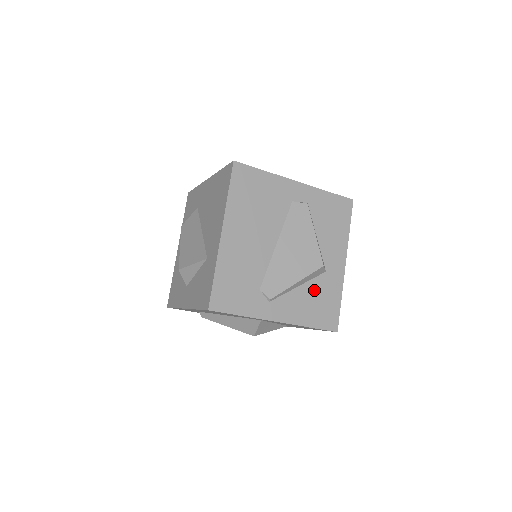
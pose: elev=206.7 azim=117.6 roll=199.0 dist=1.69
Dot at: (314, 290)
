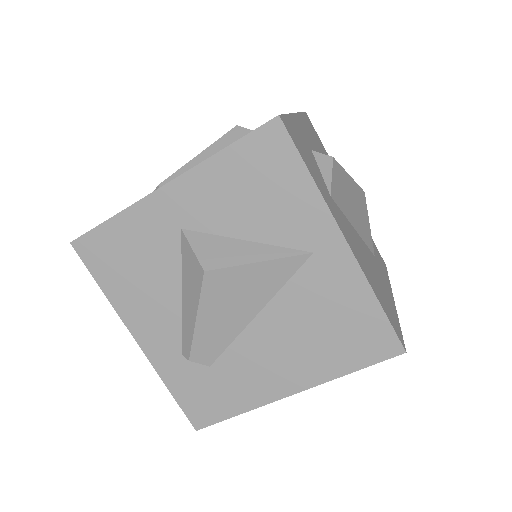
Dot at: occluded
